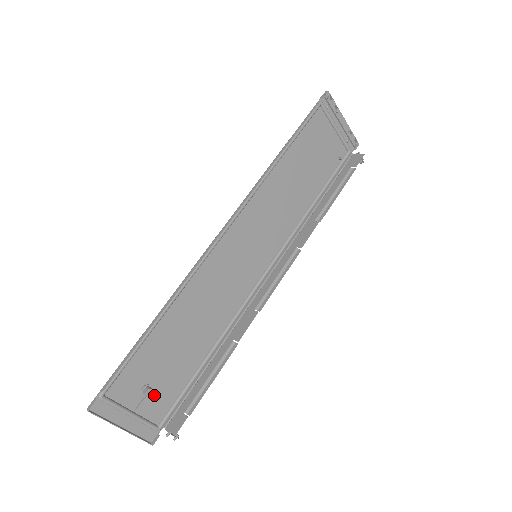
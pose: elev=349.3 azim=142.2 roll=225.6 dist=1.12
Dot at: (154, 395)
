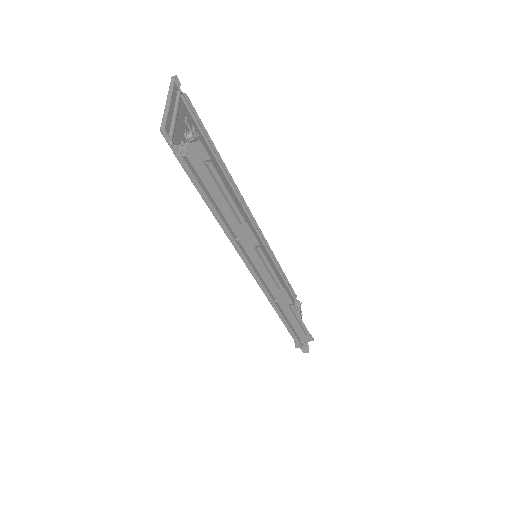
Dot at: occluded
